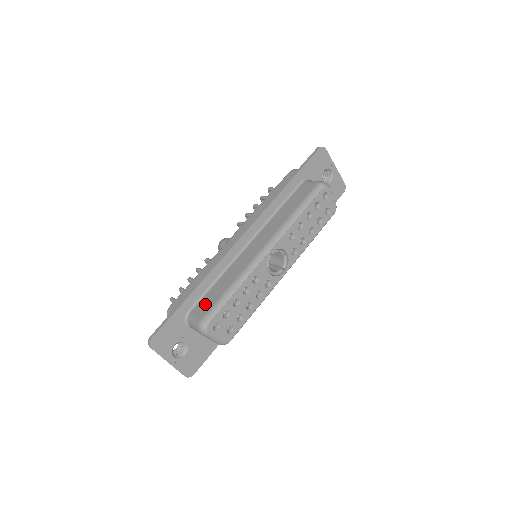
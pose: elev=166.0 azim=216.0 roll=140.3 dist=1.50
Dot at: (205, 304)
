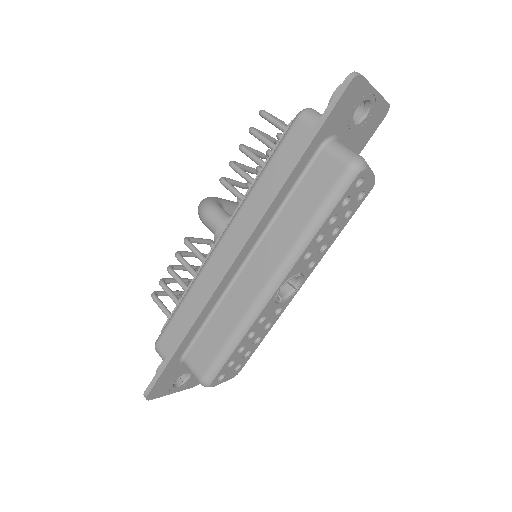
Dot at: (201, 354)
